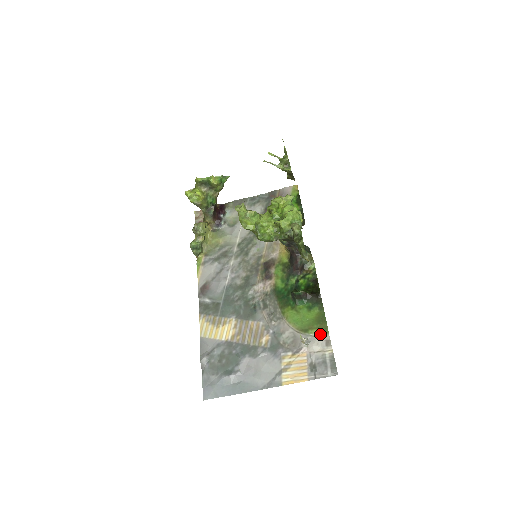
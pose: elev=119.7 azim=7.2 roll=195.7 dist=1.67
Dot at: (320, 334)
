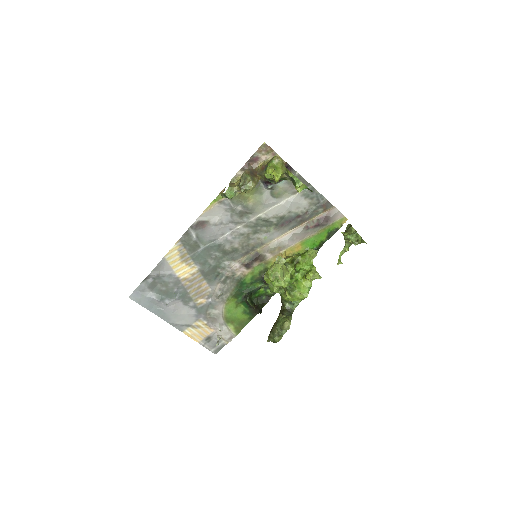
Dot at: (232, 331)
